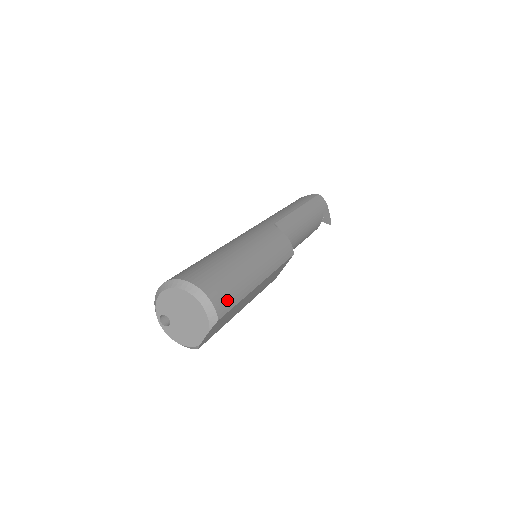
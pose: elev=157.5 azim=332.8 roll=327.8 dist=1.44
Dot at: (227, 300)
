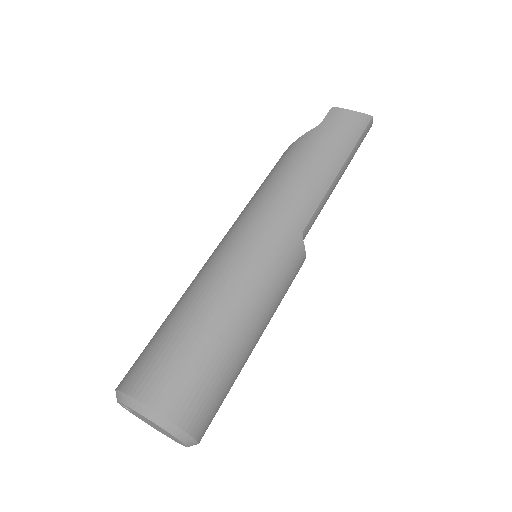
Dot at: occluded
